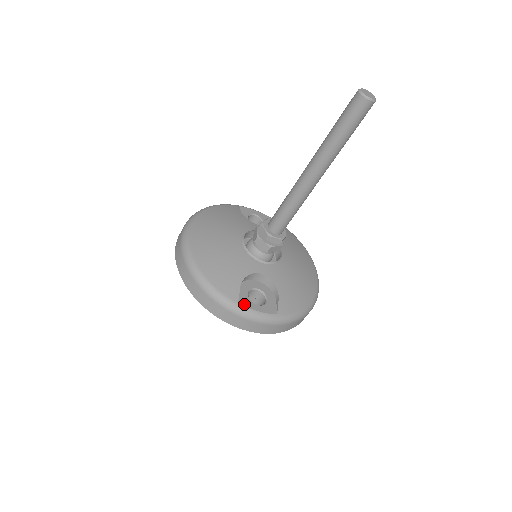
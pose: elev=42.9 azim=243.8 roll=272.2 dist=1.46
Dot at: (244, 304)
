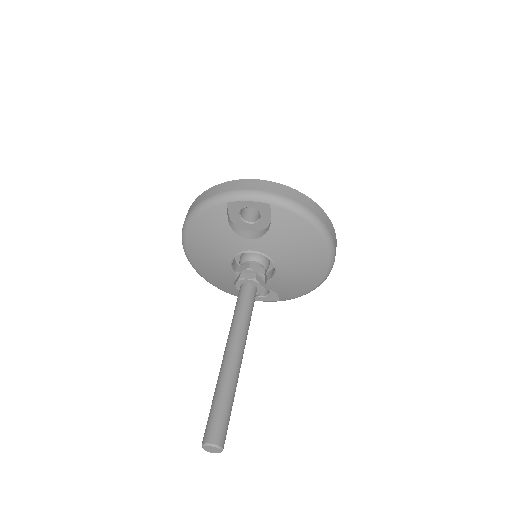
Dot at: occluded
